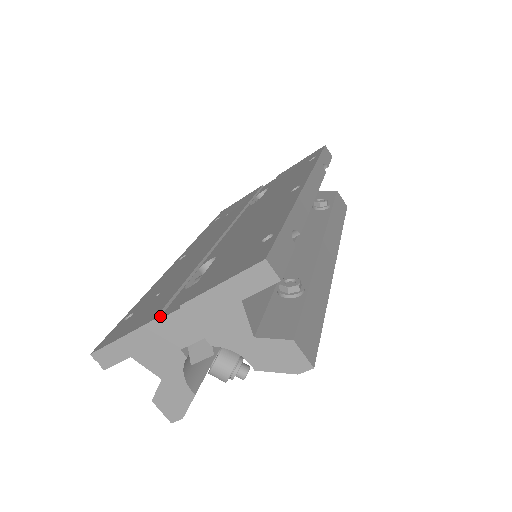
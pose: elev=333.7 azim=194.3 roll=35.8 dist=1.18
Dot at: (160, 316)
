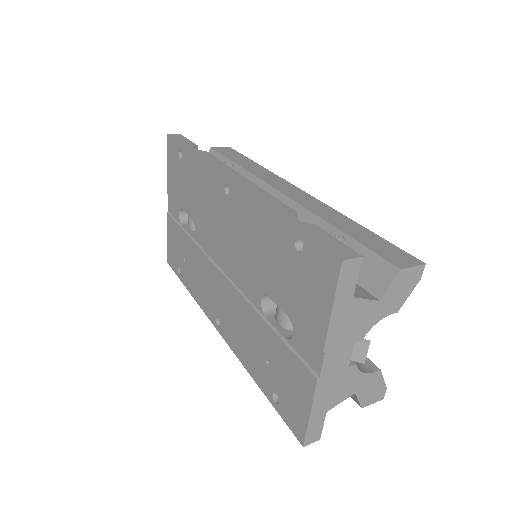
Dot at: (315, 373)
